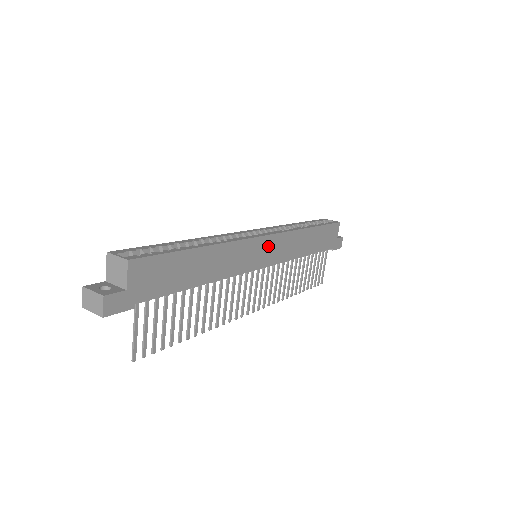
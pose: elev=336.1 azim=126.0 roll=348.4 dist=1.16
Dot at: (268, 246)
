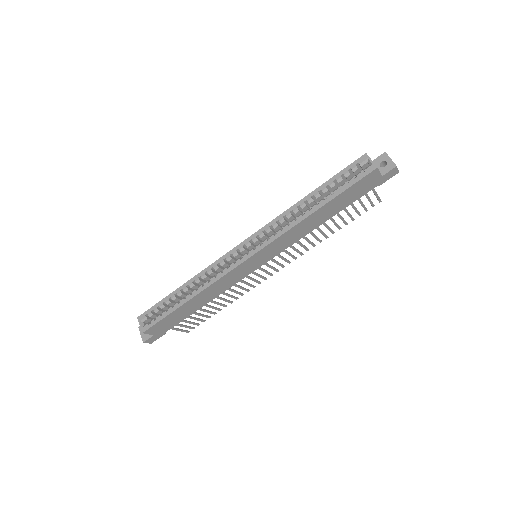
Dot at: (258, 257)
